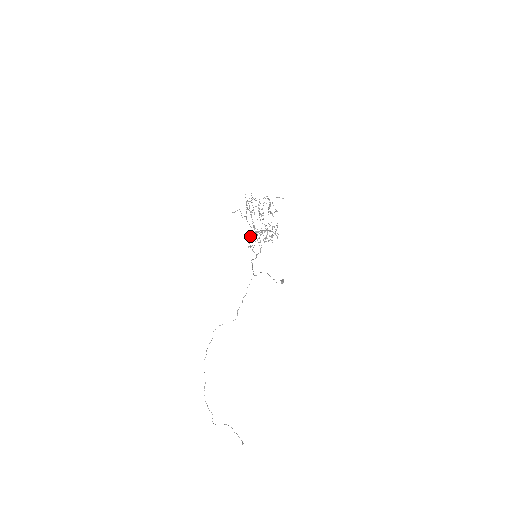
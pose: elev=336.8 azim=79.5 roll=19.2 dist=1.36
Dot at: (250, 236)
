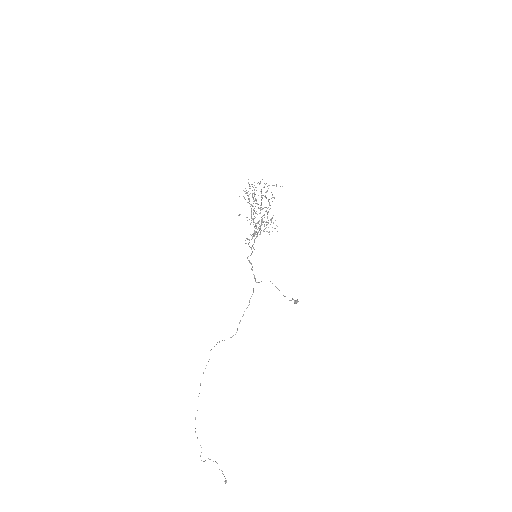
Dot at: occluded
